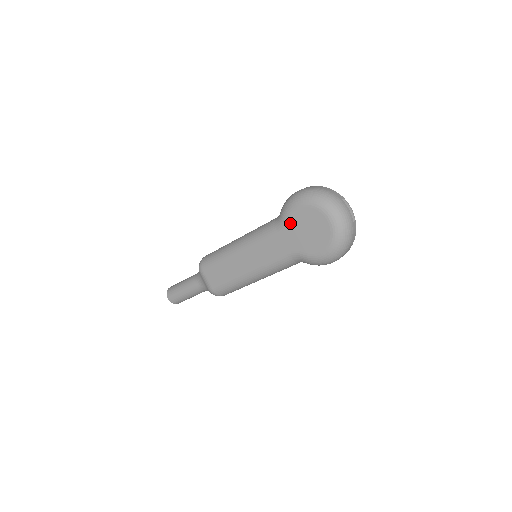
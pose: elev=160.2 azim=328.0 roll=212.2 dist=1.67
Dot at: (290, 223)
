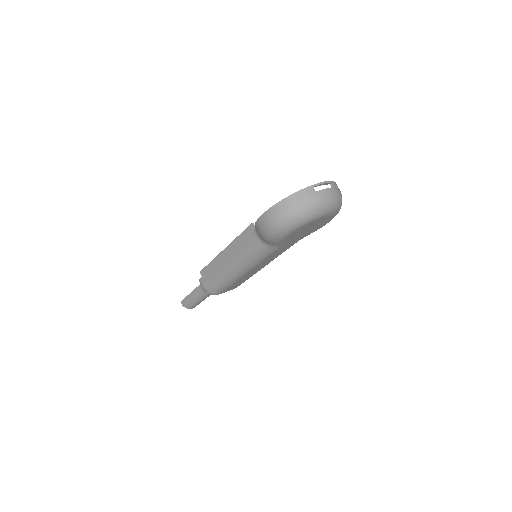
Dot at: (287, 241)
